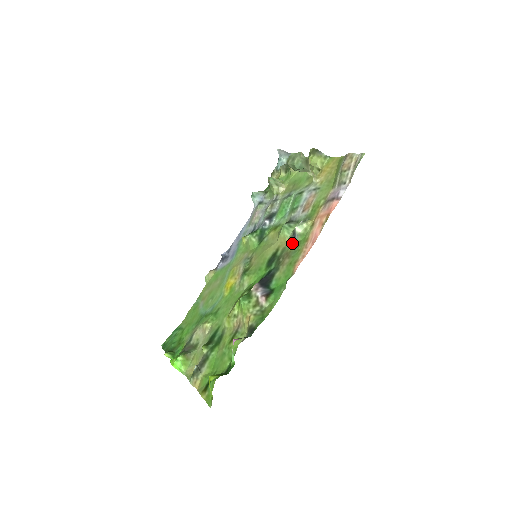
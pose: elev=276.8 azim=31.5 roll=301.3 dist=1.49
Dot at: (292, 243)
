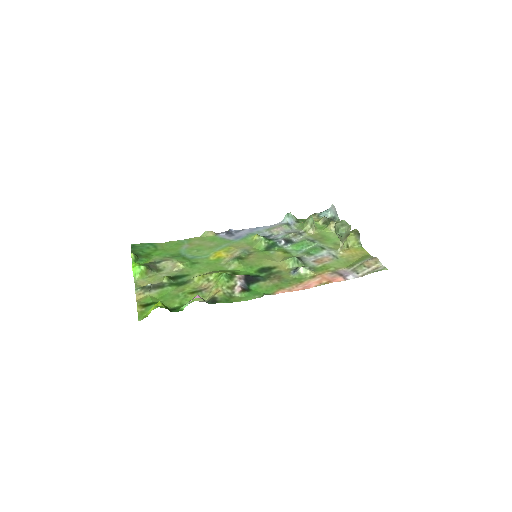
Dot at: (289, 274)
